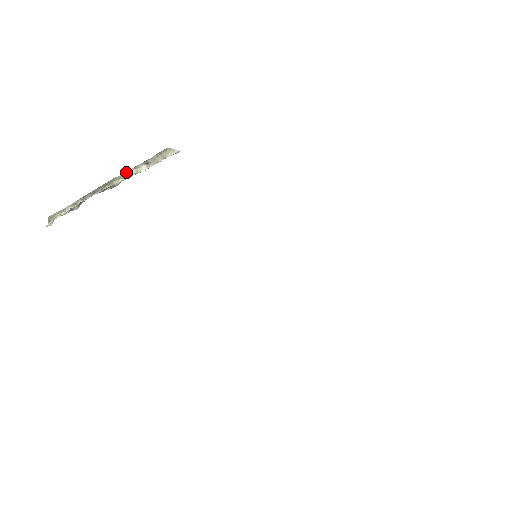
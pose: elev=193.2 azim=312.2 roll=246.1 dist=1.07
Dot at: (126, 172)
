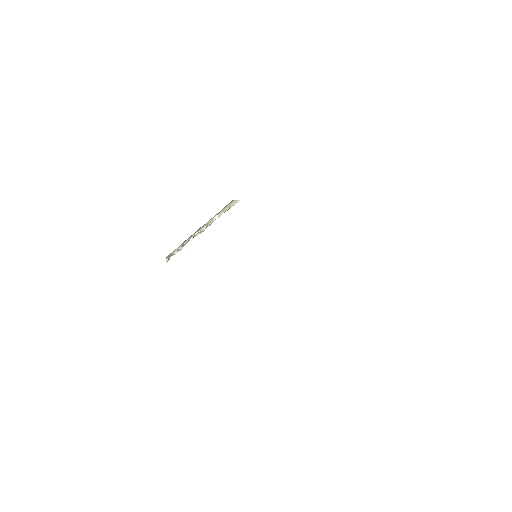
Dot at: (208, 221)
